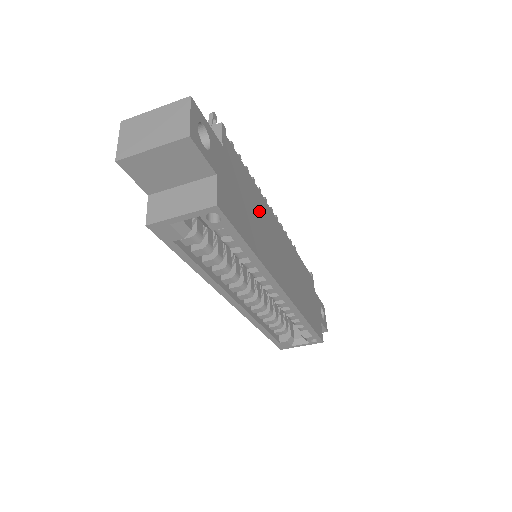
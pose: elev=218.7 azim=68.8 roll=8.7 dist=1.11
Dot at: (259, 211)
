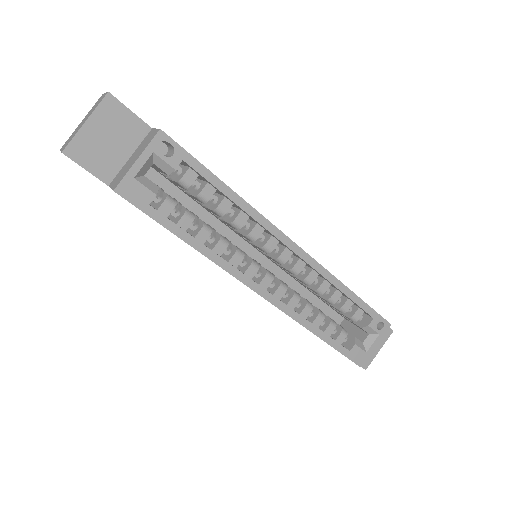
Dot at: occluded
